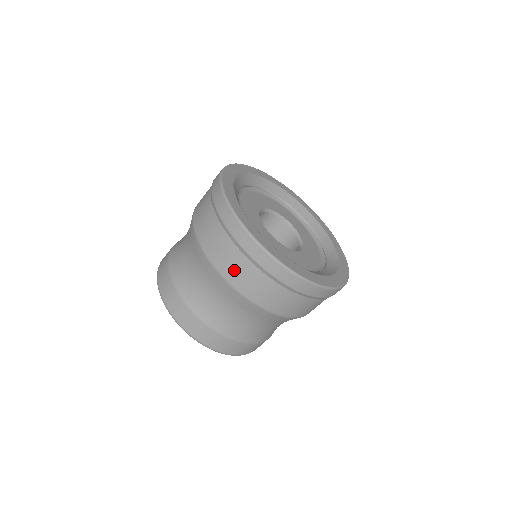
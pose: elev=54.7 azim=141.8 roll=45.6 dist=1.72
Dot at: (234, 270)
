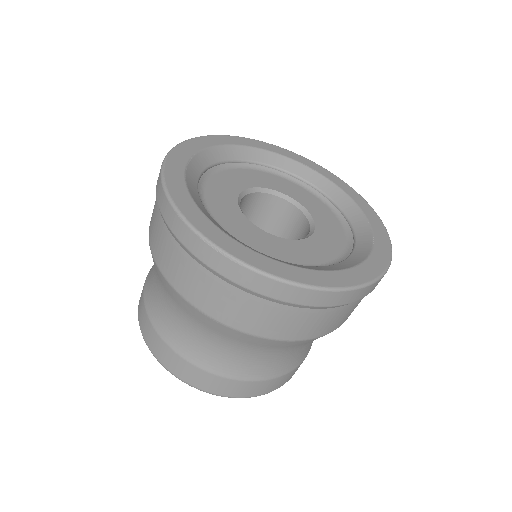
Dot at: (176, 271)
